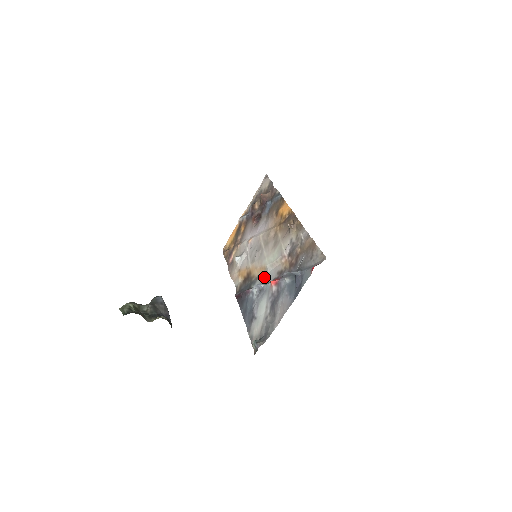
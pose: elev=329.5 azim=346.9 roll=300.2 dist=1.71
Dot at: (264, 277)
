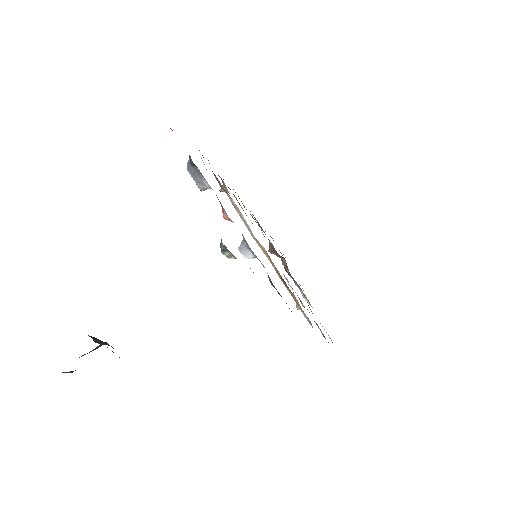
Dot at: occluded
